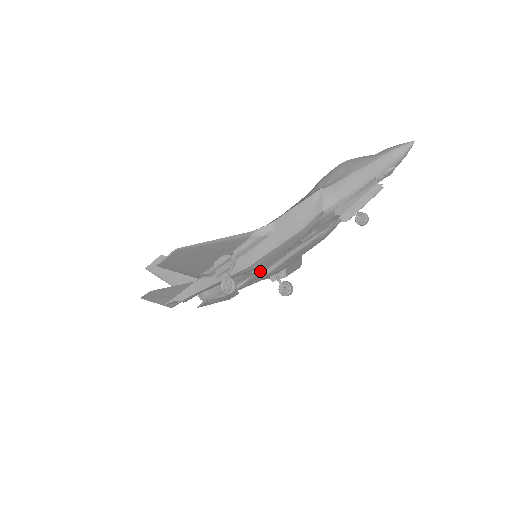
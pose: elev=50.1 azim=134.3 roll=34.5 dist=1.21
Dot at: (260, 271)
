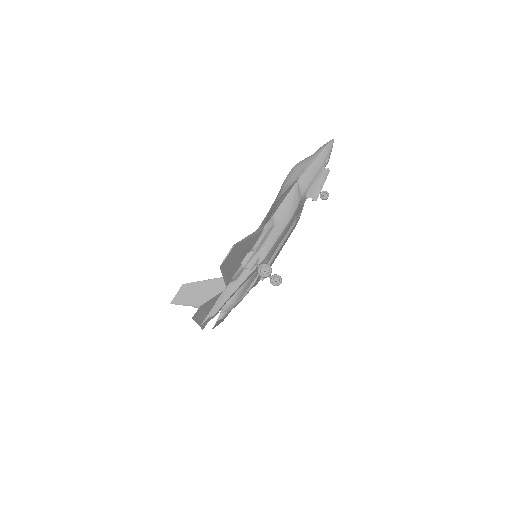
Dot at: occluded
